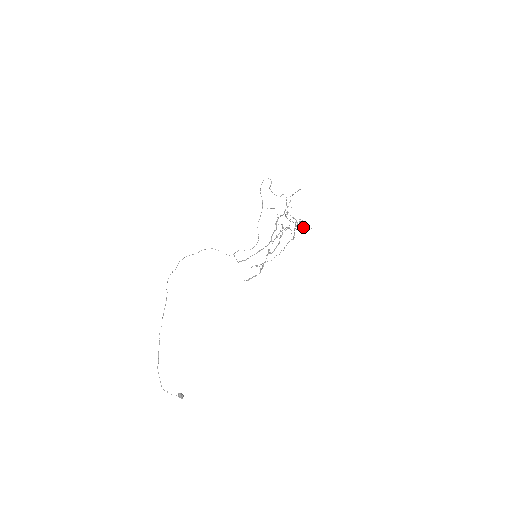
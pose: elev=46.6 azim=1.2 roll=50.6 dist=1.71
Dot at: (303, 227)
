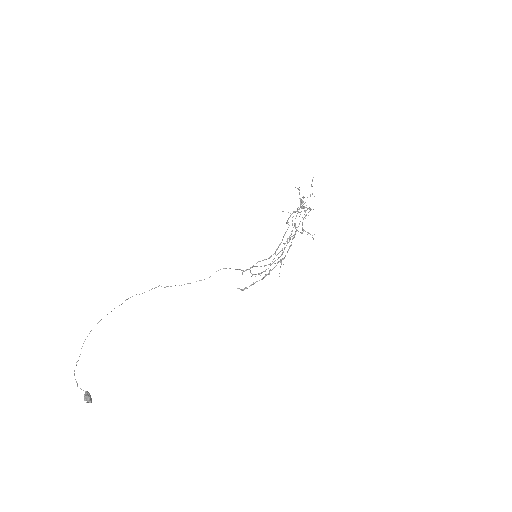
Dot at: (300, 199)
